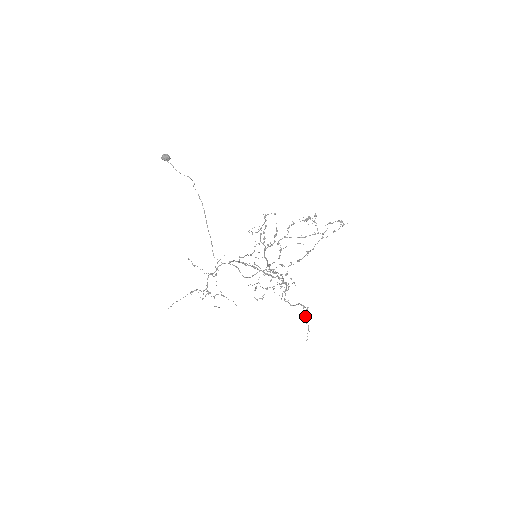
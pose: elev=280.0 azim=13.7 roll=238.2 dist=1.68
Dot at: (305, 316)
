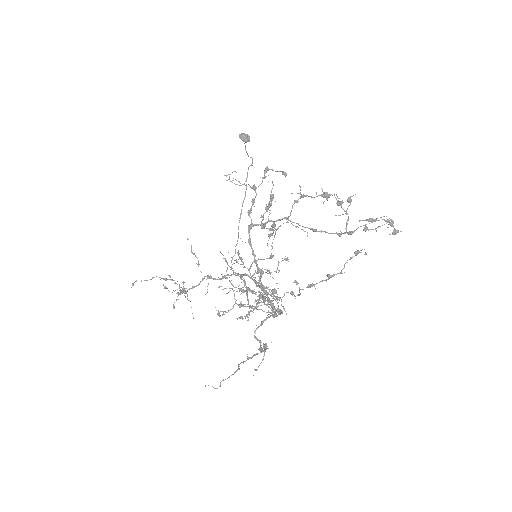
Dot at: occluded
